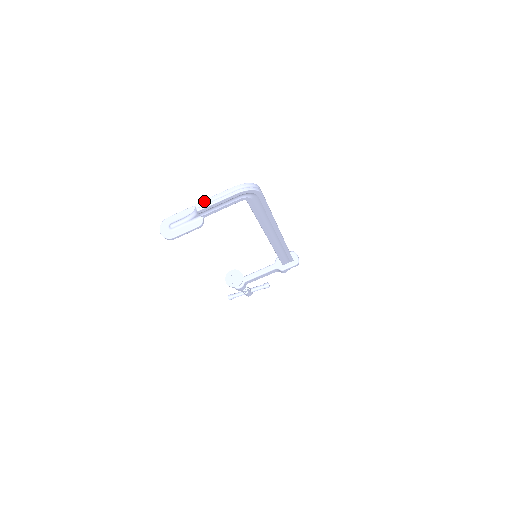
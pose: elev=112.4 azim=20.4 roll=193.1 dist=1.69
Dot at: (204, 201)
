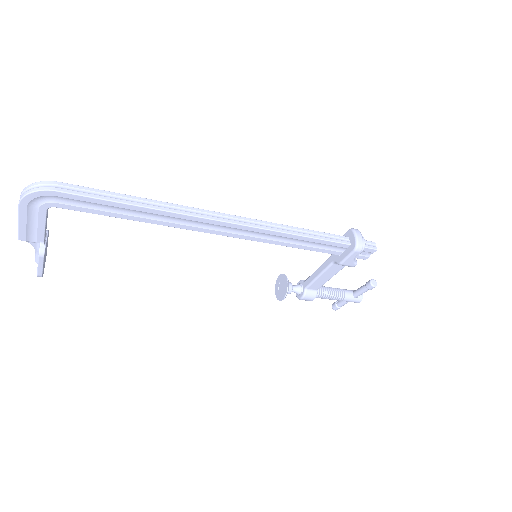
Dot at: occluded
